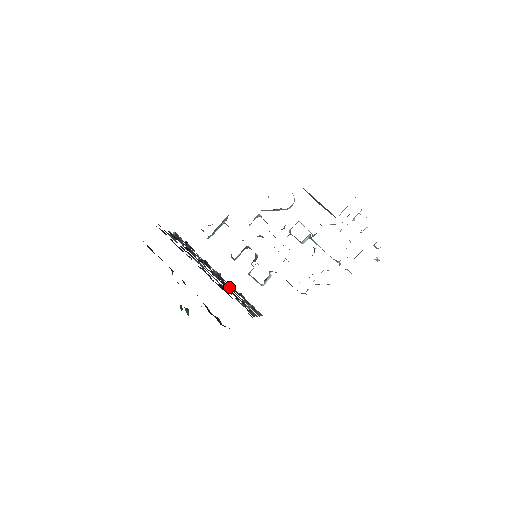
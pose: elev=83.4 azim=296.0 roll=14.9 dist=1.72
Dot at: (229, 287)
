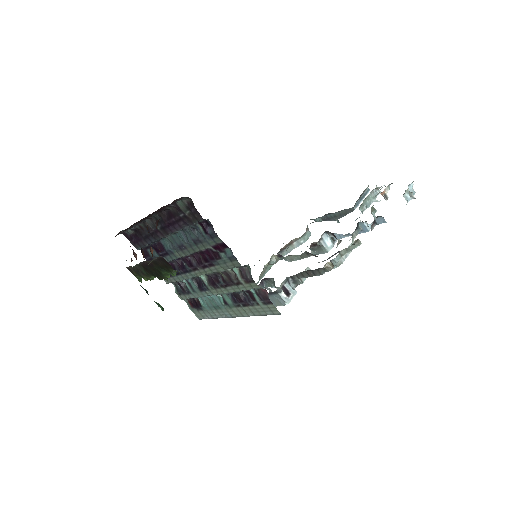
Dot at: (220, 283)
